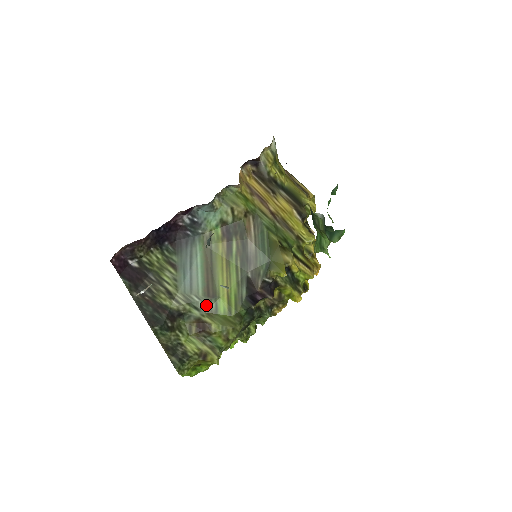
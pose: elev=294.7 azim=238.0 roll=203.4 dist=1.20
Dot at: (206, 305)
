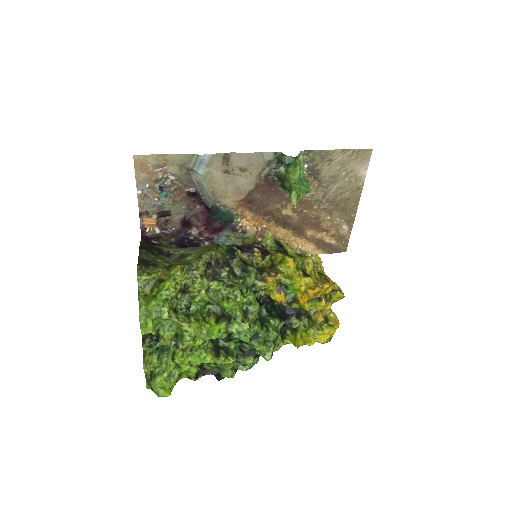
Dot at: (193, 248)
